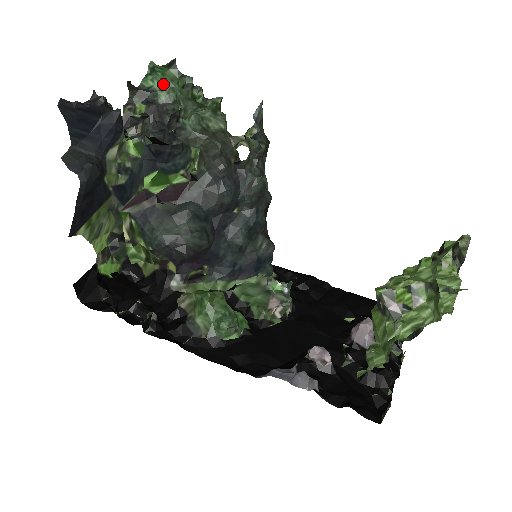
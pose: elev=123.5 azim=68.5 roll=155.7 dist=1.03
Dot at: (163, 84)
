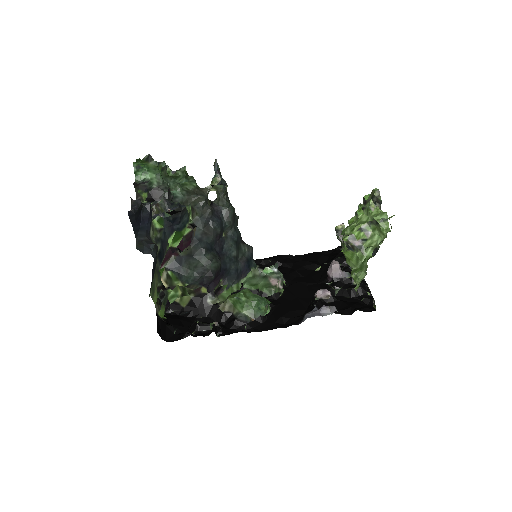
Dot at: (151, 174)
